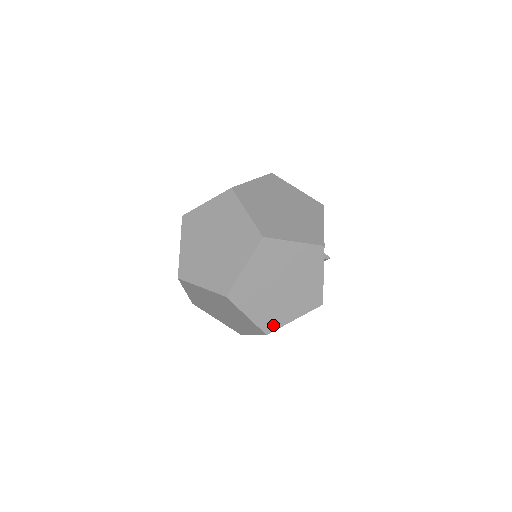
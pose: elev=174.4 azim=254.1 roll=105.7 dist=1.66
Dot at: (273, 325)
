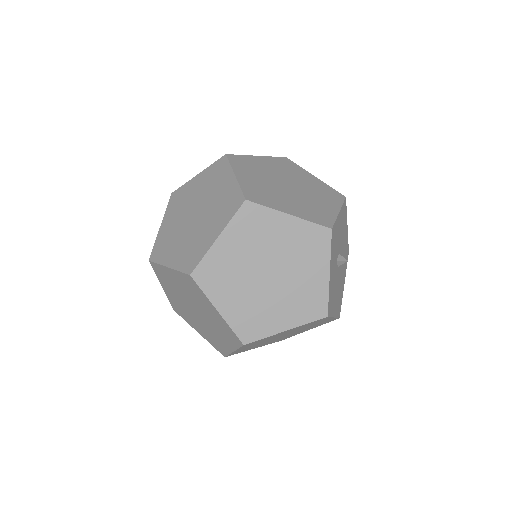
Dot at: (254, 332)
